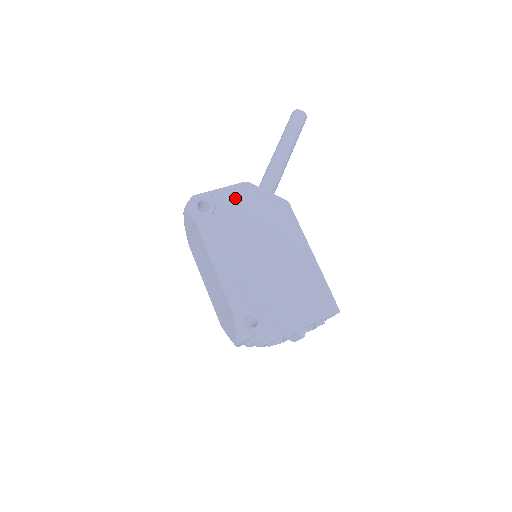
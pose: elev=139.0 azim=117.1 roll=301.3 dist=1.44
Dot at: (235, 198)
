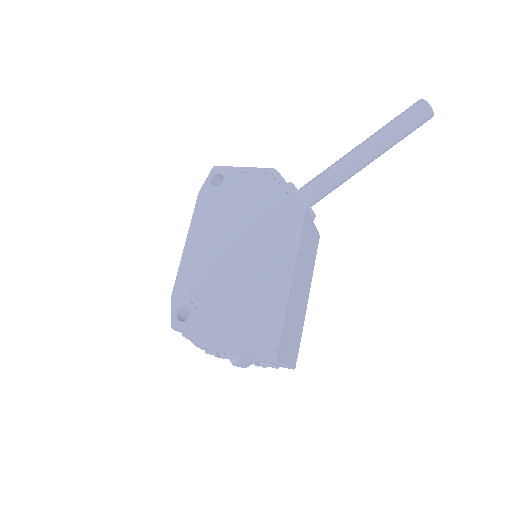
Dot at: (251, 182)
